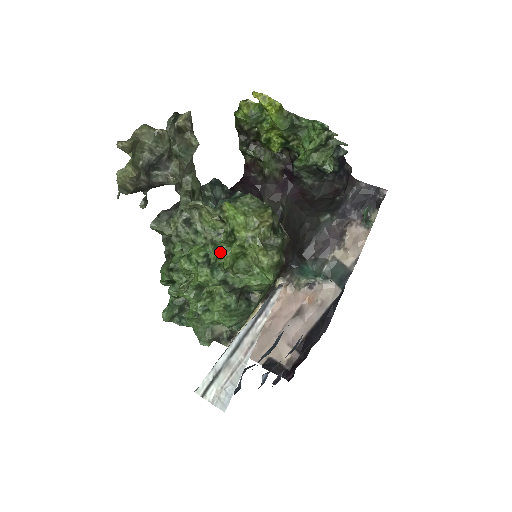
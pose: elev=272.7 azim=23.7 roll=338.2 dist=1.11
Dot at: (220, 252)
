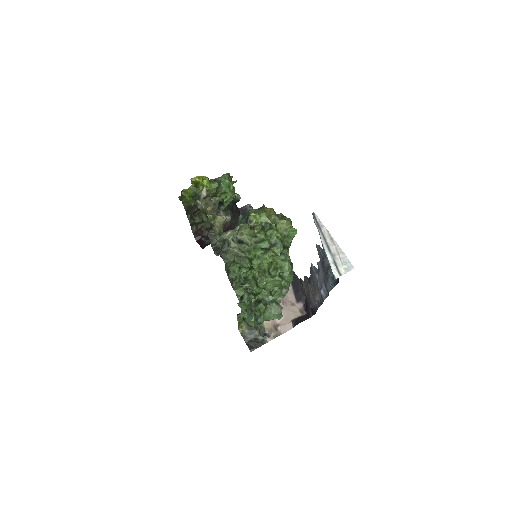
Dot at: (271, 235)
